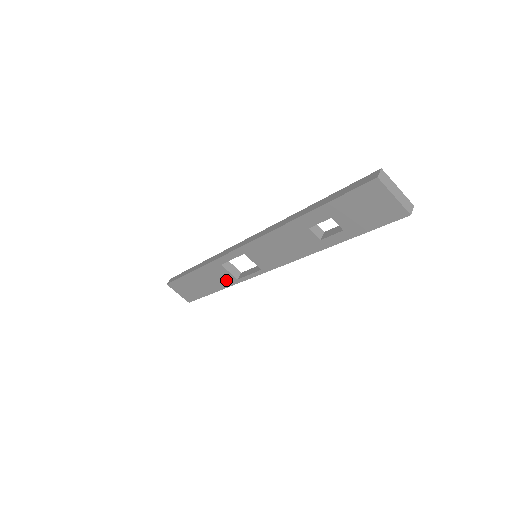
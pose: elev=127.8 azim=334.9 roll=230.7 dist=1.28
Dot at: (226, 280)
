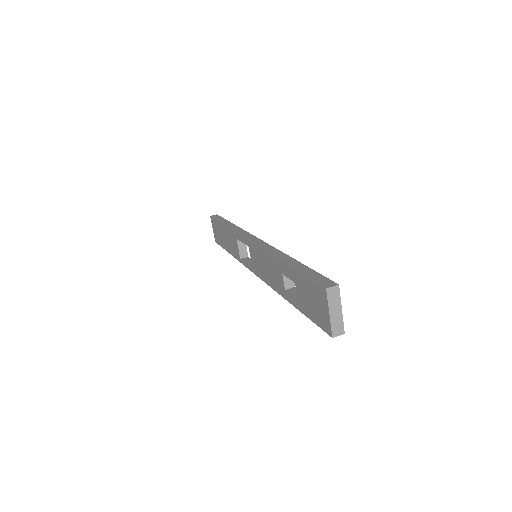
Dot at: (235, 252)
